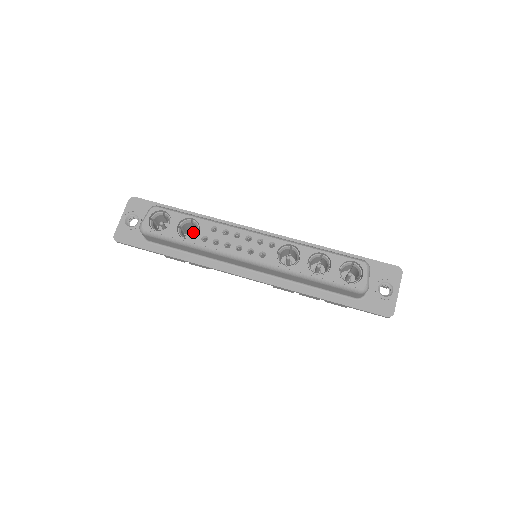
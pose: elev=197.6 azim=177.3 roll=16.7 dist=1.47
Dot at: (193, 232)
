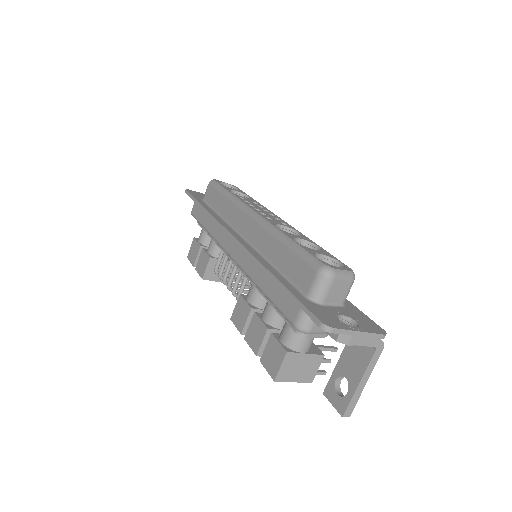
Dot at: occluded
